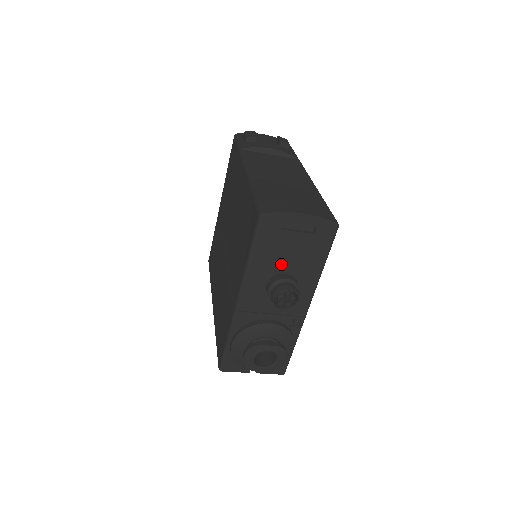
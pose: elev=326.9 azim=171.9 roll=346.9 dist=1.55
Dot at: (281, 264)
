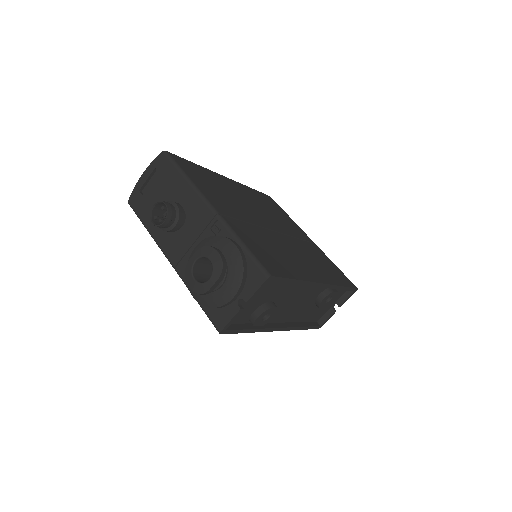
Dot at: occluded
